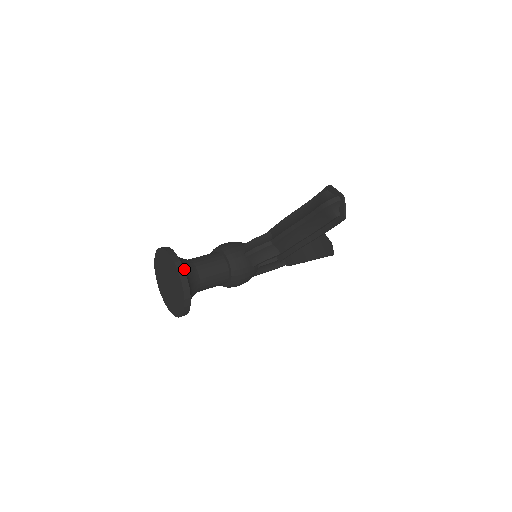
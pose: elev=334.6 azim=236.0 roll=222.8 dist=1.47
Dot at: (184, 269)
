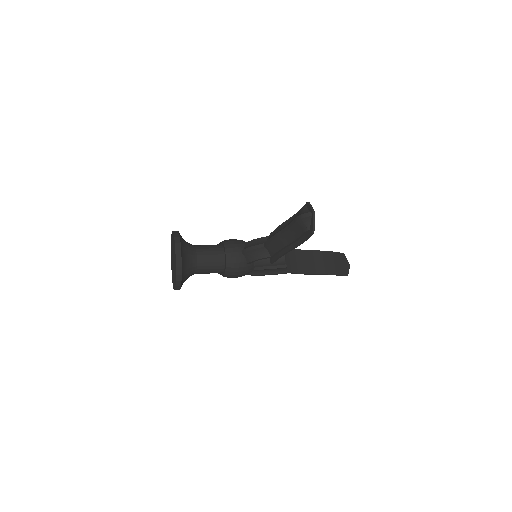
Dot at: (181, 250)
